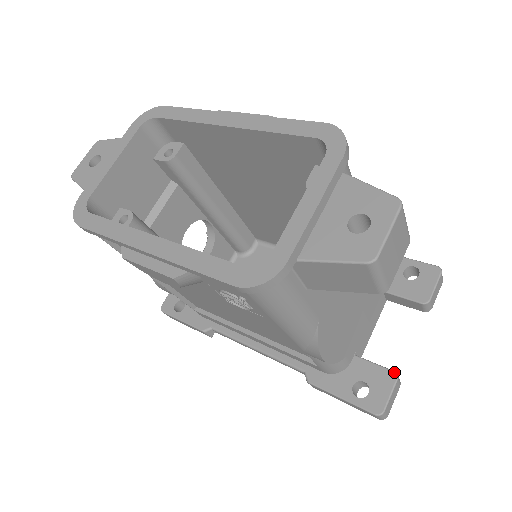
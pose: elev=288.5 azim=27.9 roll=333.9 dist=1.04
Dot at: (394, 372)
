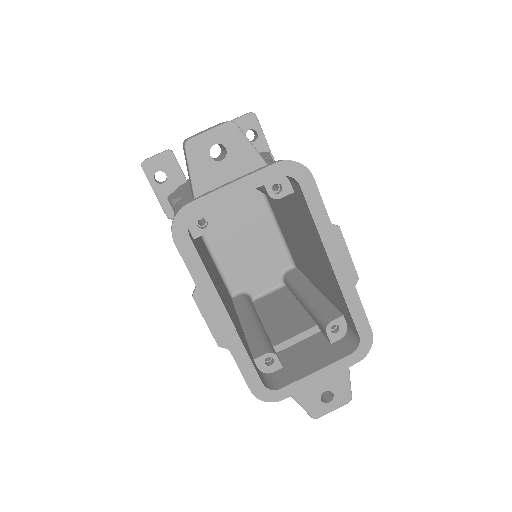
Dot at: occluded
